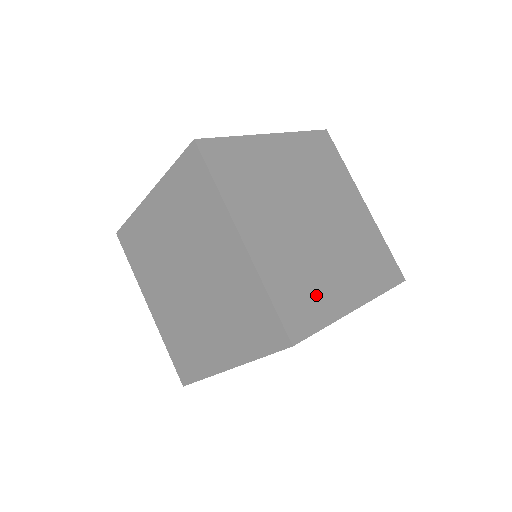
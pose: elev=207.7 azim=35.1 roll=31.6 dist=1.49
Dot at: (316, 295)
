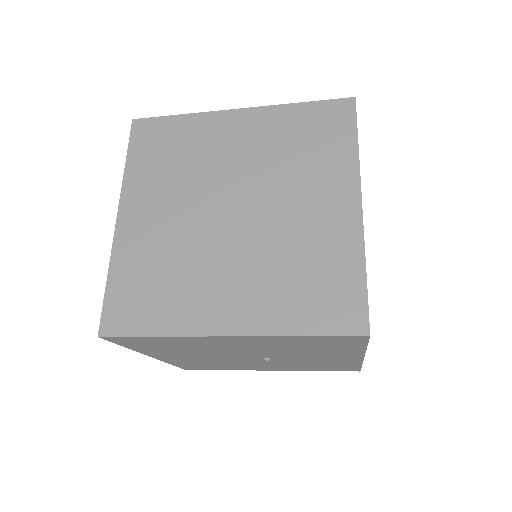
Dot at: (169, 298)
